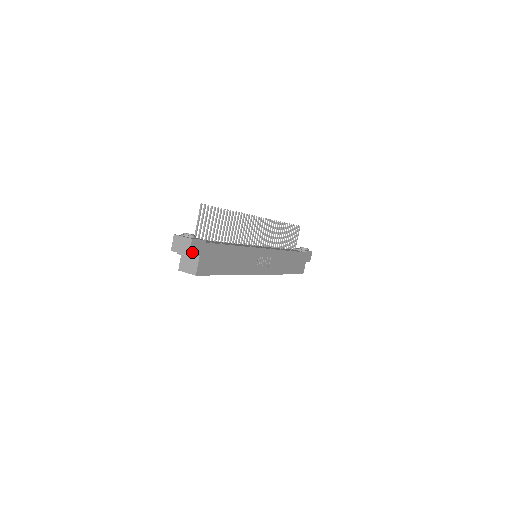
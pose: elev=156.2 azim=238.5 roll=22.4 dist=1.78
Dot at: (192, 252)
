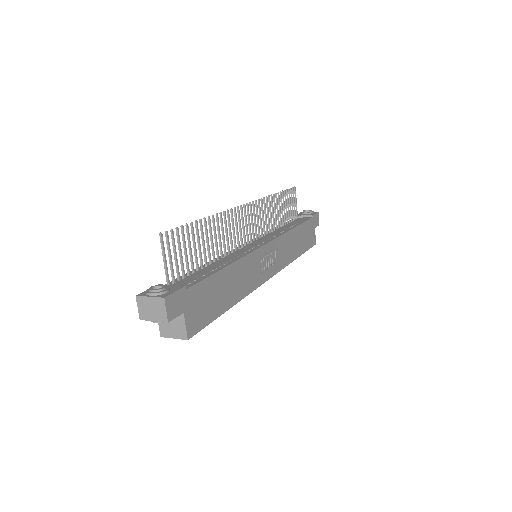
Dot at: (171, 315)
